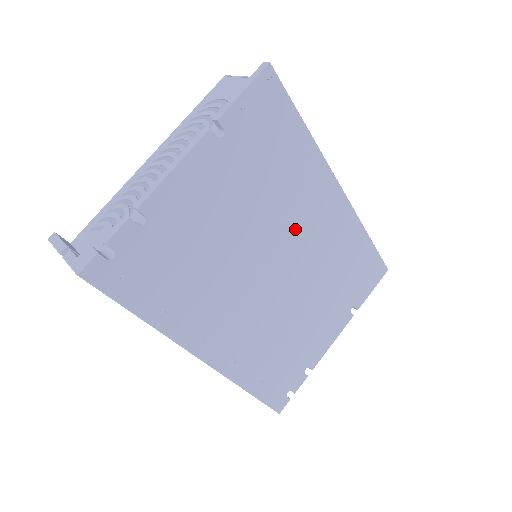
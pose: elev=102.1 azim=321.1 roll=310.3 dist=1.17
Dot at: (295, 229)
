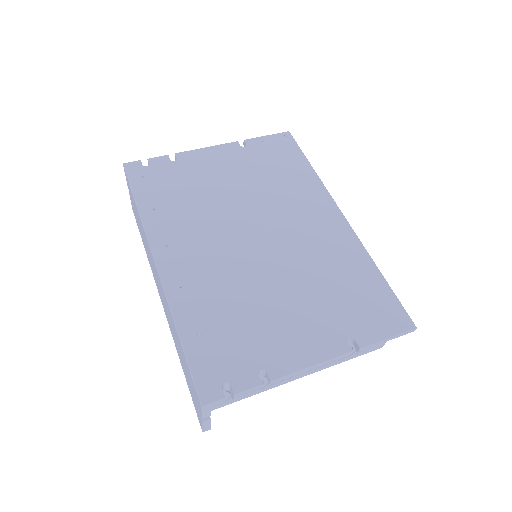
Dot at: (285, 218)
